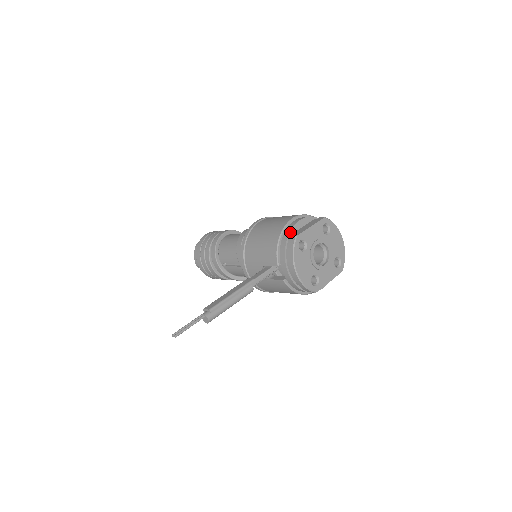
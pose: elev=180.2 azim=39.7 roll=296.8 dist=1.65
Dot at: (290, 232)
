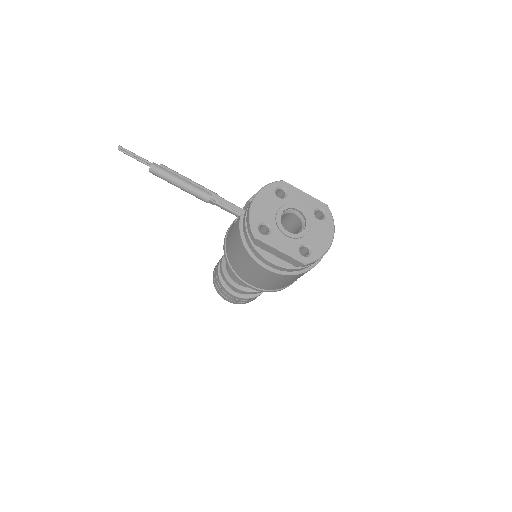
Dot at: occluded
